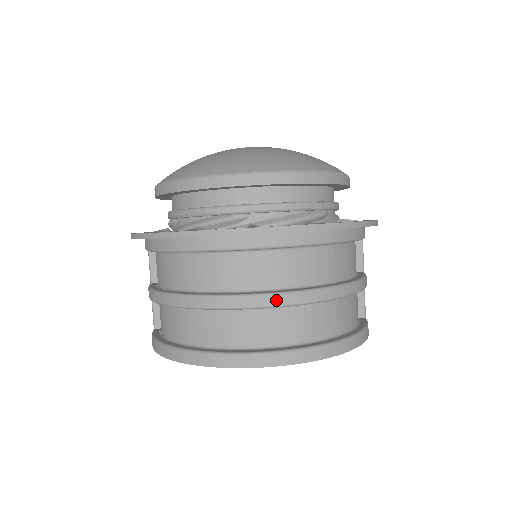
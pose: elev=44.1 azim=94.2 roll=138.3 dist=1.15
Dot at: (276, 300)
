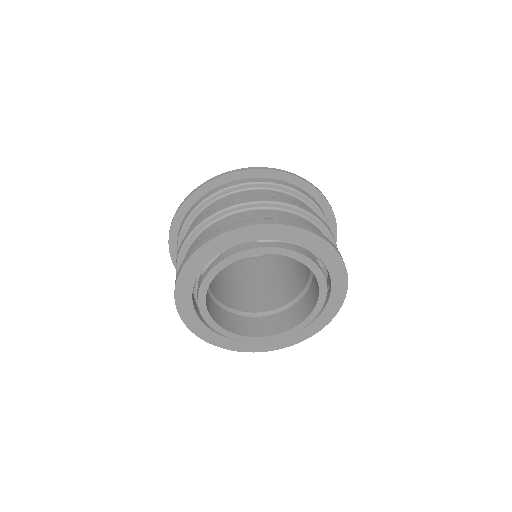
Dot at: (259, 199)
